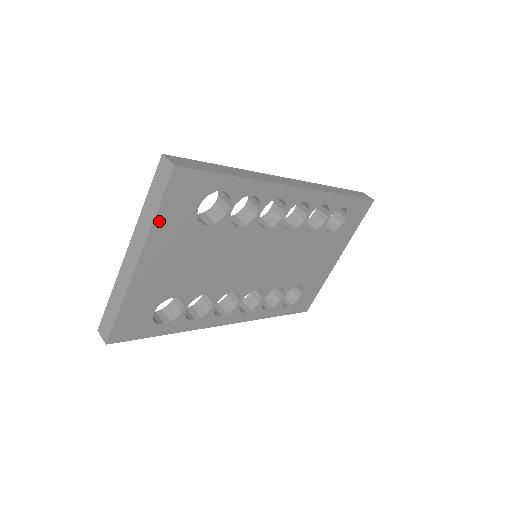
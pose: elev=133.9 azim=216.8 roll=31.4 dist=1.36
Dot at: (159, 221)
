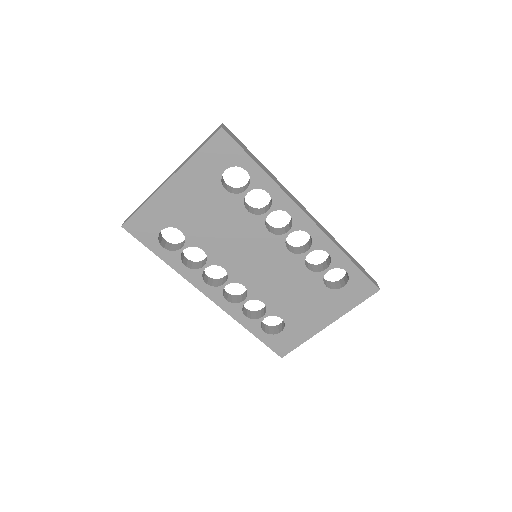
Dot at: (196, 159)
